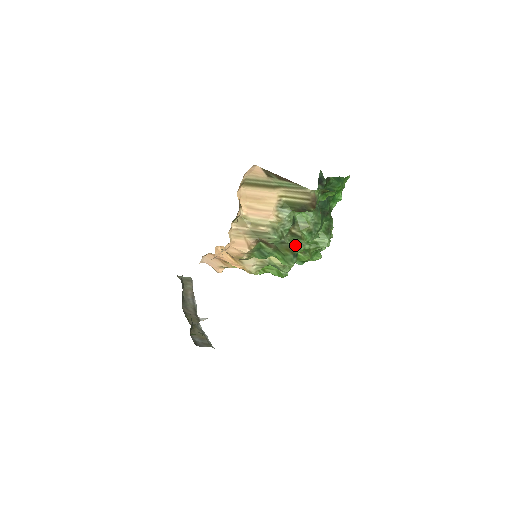
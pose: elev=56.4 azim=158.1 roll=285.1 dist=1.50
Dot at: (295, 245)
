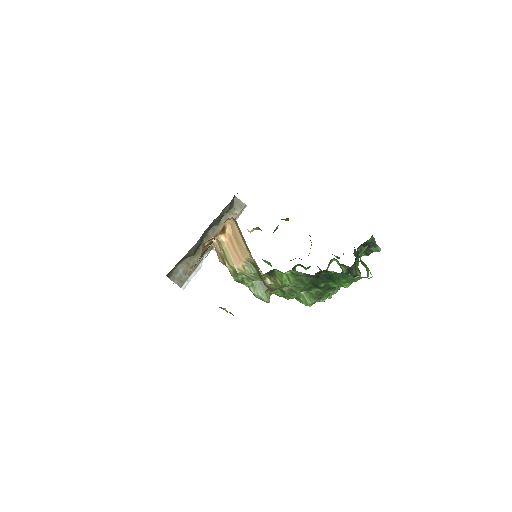
Dot at: (254, 293)
